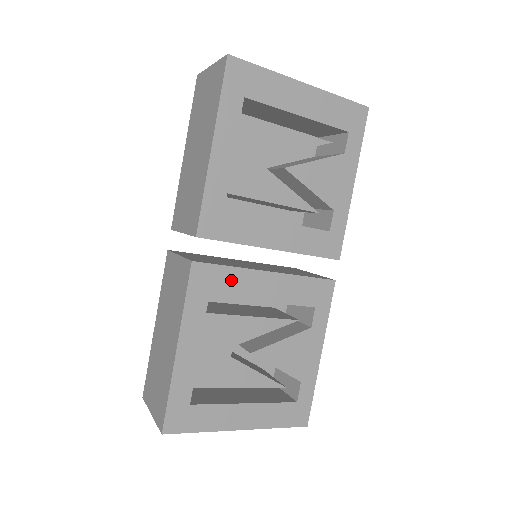
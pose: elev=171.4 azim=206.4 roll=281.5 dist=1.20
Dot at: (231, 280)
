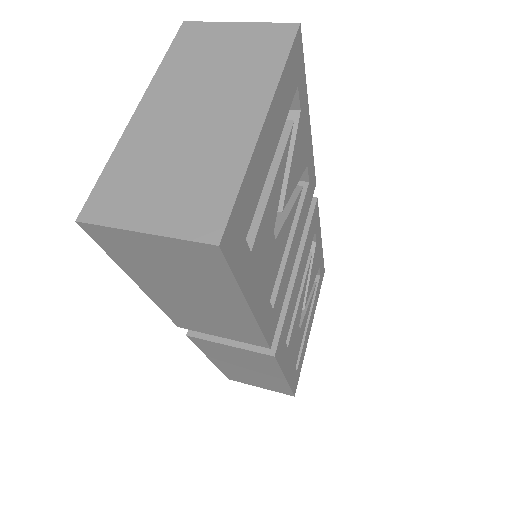
Dot at: (288, 316)
